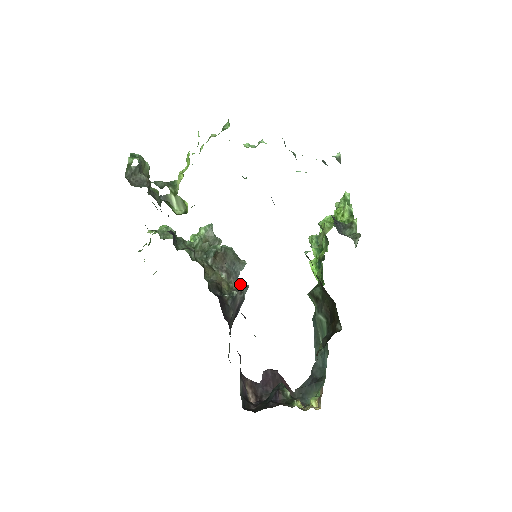
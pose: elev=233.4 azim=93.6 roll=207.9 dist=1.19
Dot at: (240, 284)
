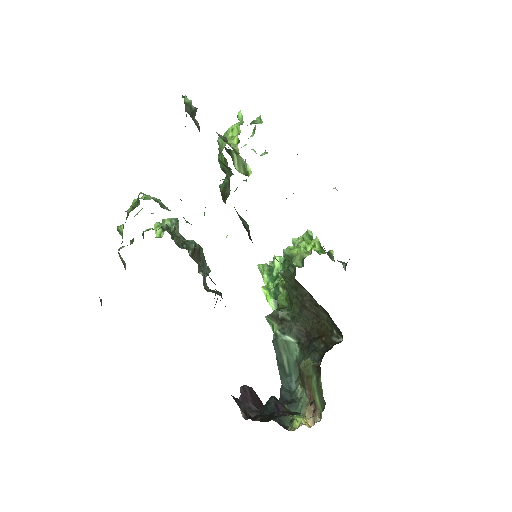
Dot at: (210, 289)
